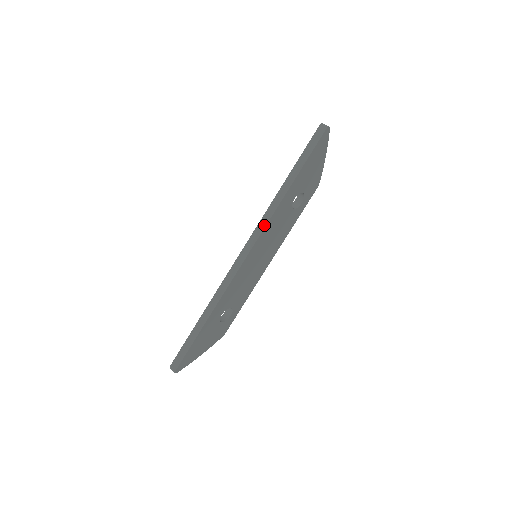
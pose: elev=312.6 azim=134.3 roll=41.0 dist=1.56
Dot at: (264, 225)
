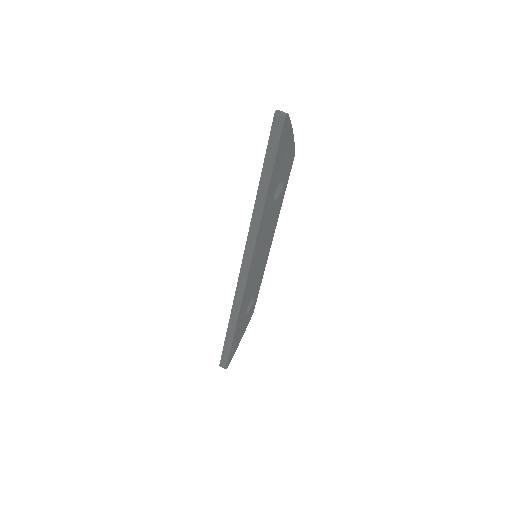
Dot at: (254, 241)
